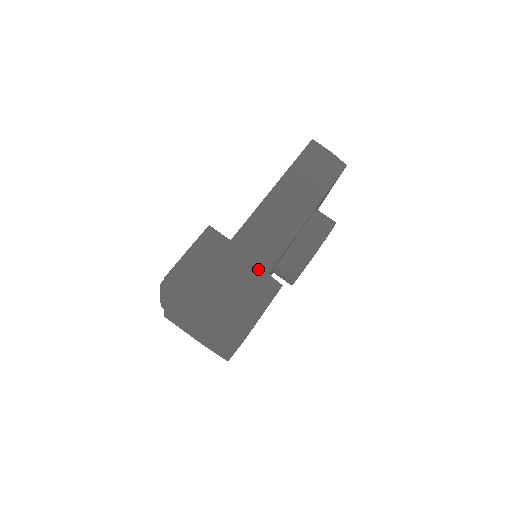
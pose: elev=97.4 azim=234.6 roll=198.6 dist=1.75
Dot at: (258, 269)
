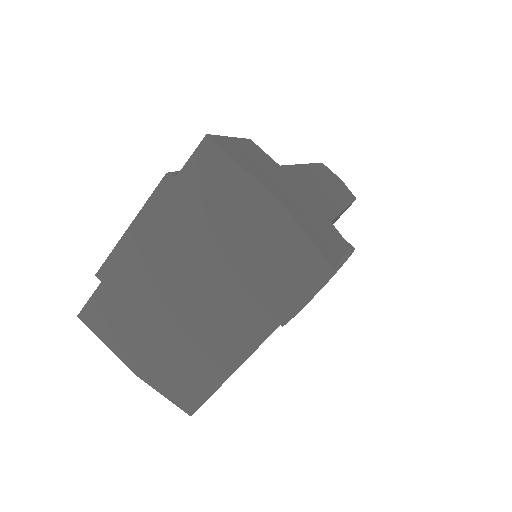
Dot at: (320, 209)
